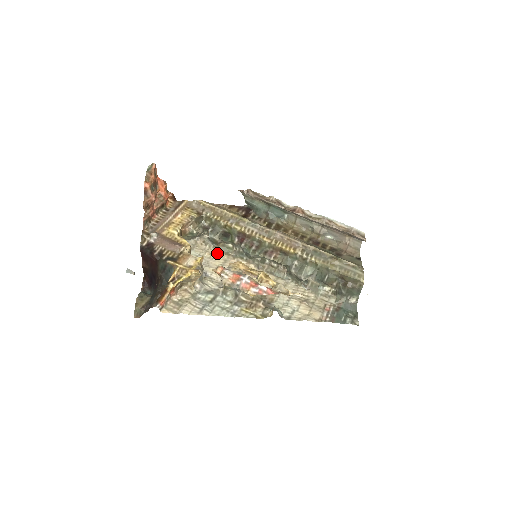
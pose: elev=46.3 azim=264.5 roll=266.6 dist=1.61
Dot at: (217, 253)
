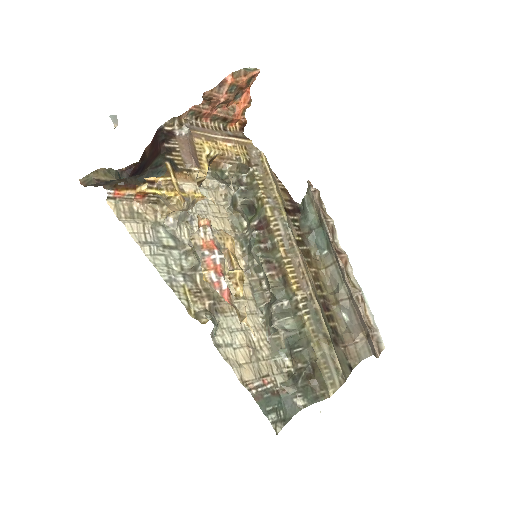
Dot at: (225, 217)
